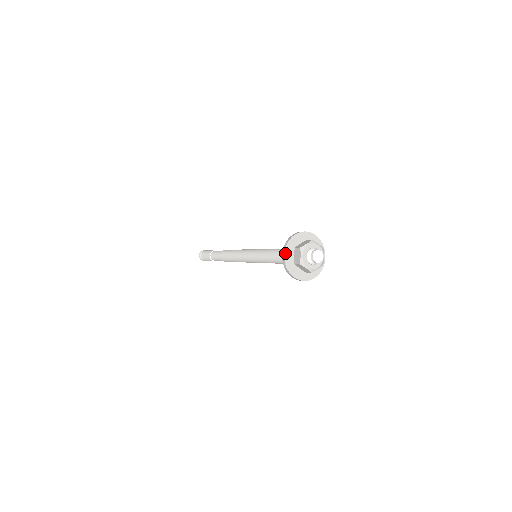
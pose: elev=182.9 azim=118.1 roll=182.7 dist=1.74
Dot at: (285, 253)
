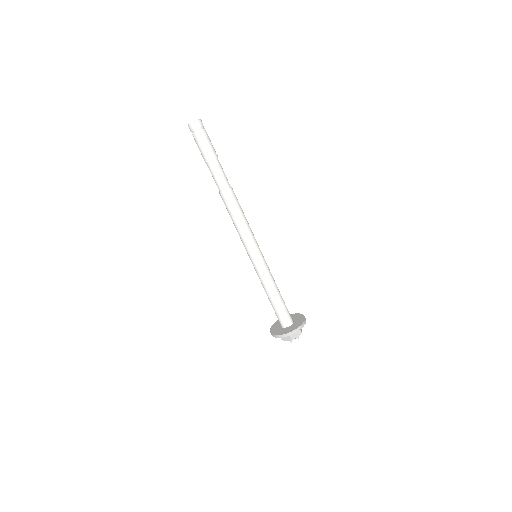
Dot at: (281, 337)
